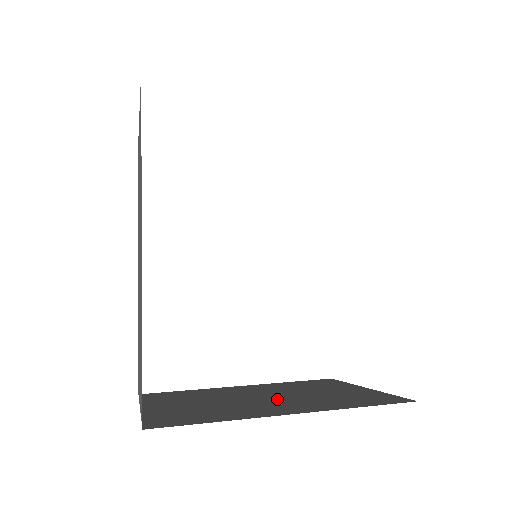
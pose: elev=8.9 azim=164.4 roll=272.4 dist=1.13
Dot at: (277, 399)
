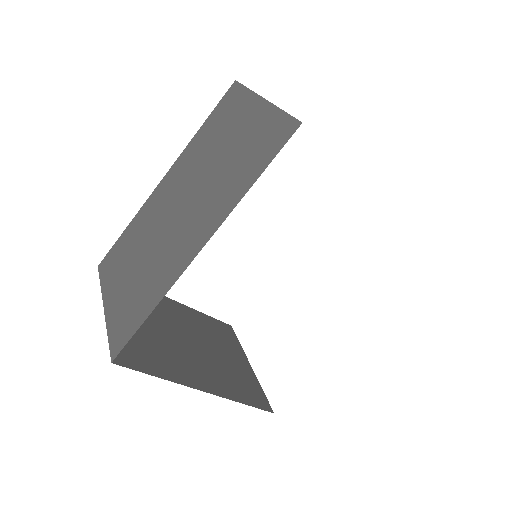
Dot at: (196, 352)
